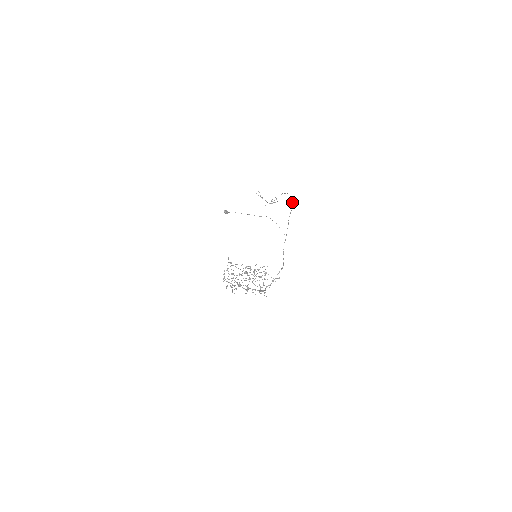
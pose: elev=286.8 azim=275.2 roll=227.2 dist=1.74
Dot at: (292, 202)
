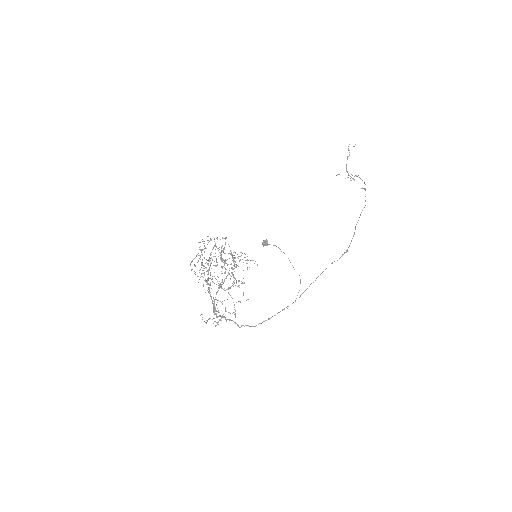
Dot at: (353, 236)
